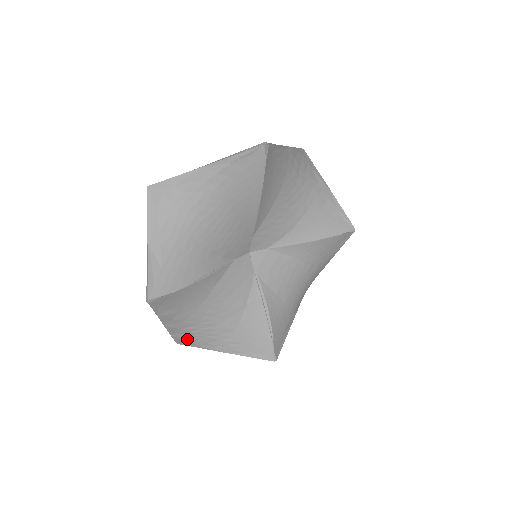
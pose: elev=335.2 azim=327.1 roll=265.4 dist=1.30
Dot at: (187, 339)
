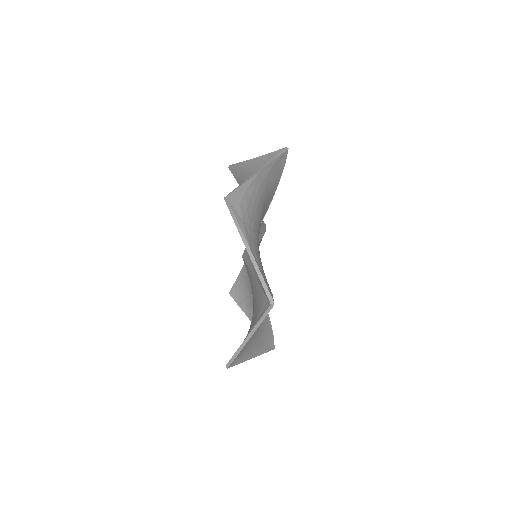
Dot at: (240, 355)
